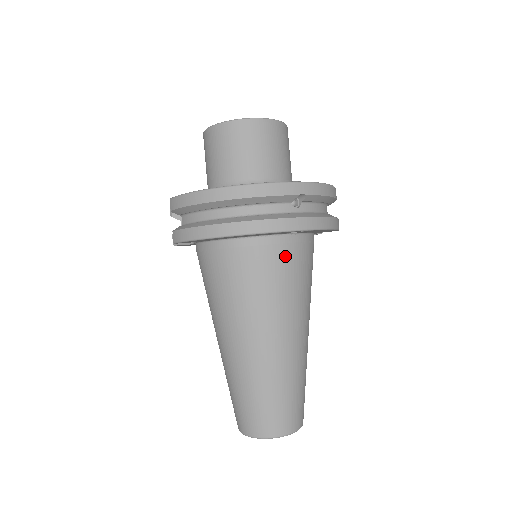
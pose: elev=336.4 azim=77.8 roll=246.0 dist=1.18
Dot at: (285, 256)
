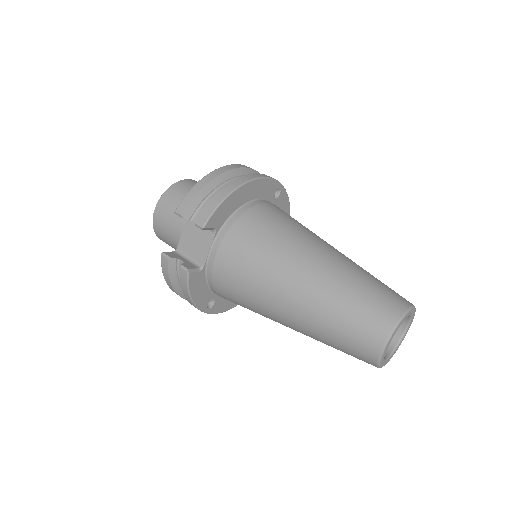
Dot at: occluded
